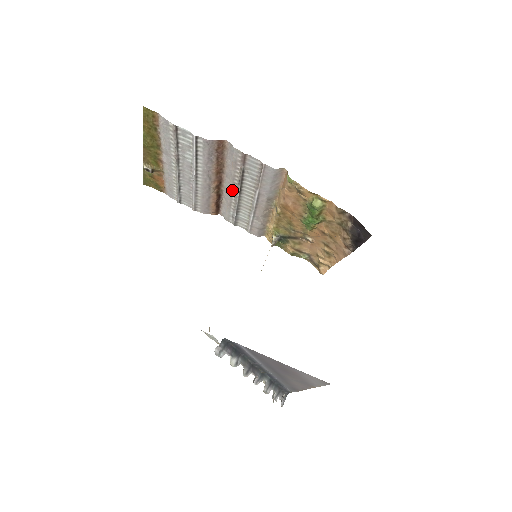
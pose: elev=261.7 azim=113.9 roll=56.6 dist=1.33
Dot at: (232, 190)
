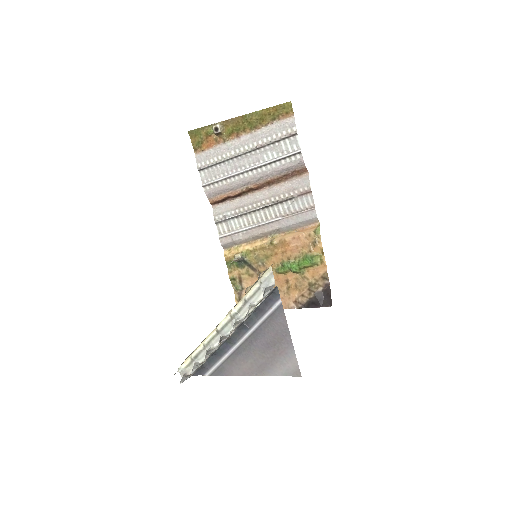
Dot at: (259, 201)
